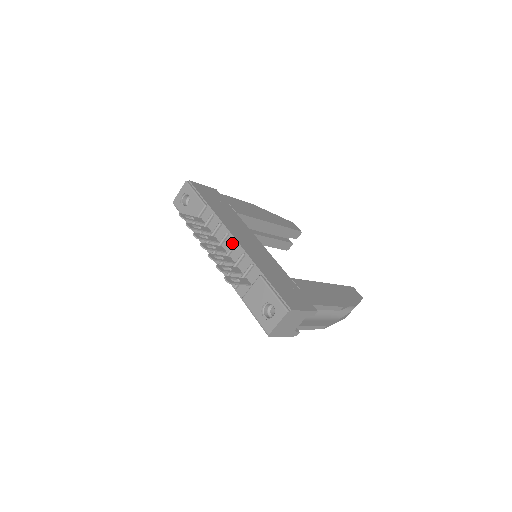
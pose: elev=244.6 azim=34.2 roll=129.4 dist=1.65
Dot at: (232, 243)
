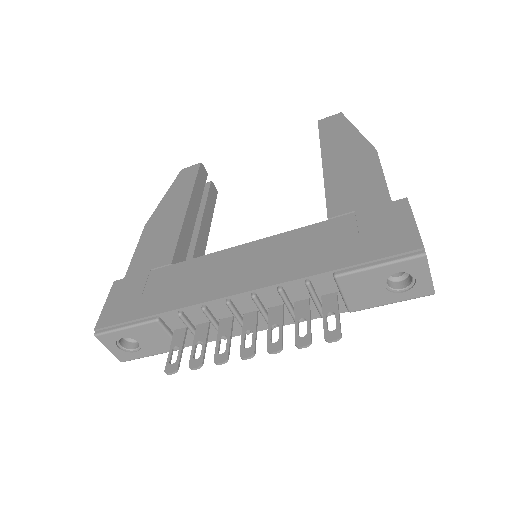
Dot at: (248, 300)
